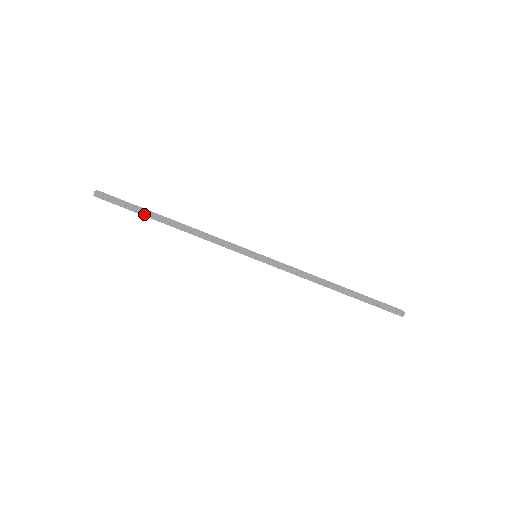
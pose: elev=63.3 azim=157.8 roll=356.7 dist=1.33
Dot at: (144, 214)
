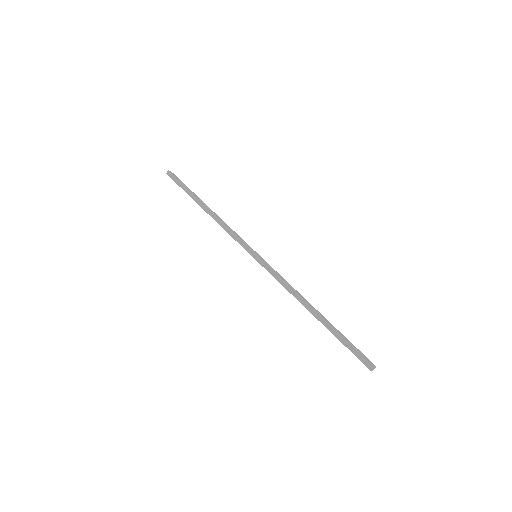
Dot at: (191, 195)
